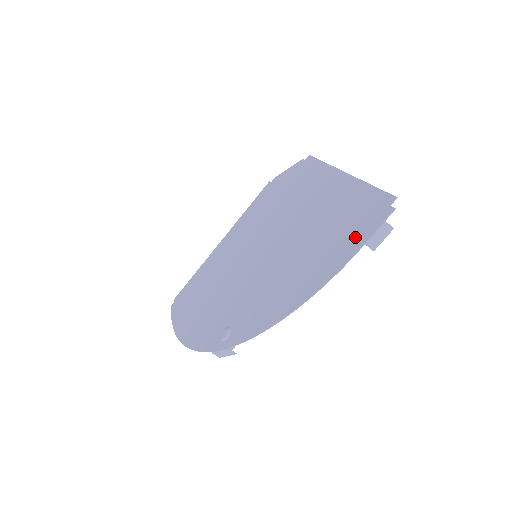
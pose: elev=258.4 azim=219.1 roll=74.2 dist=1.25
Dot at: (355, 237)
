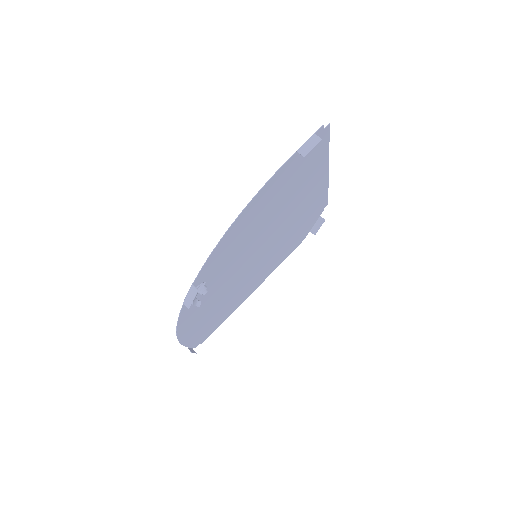
Dot at: (297, 159)
